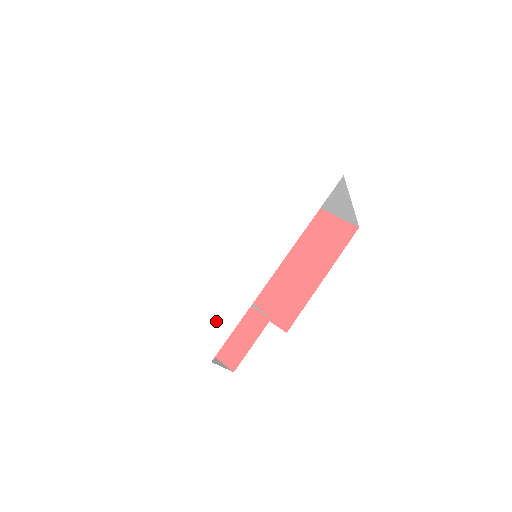
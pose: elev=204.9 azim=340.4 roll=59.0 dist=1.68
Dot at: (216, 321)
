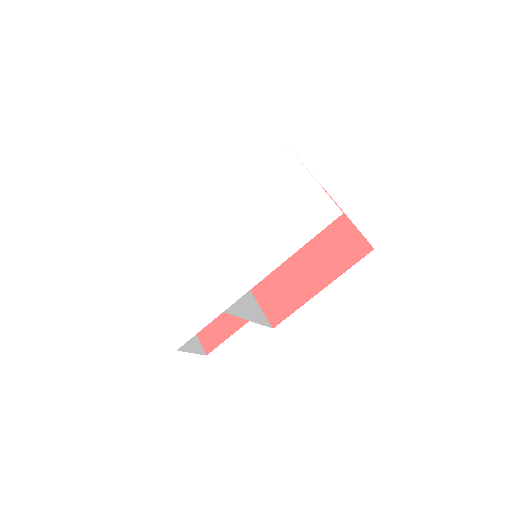
Dot at: (191, 316)
